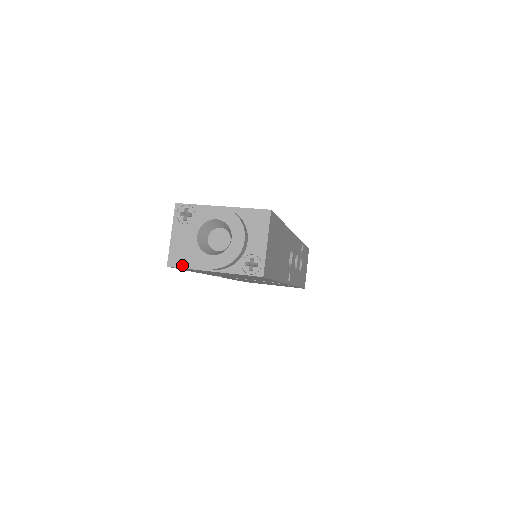
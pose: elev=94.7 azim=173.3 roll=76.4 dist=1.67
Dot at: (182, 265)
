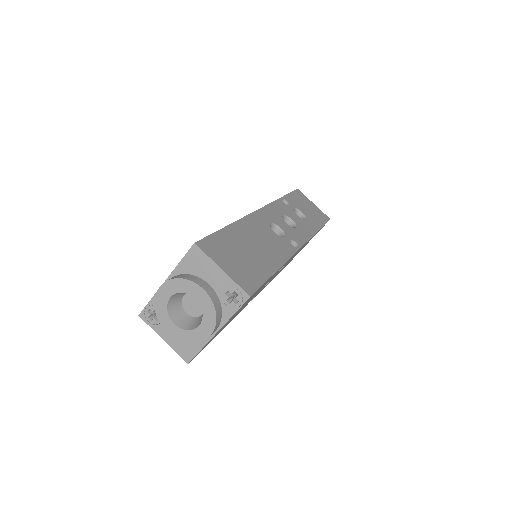
Dot at: (194, 352)
